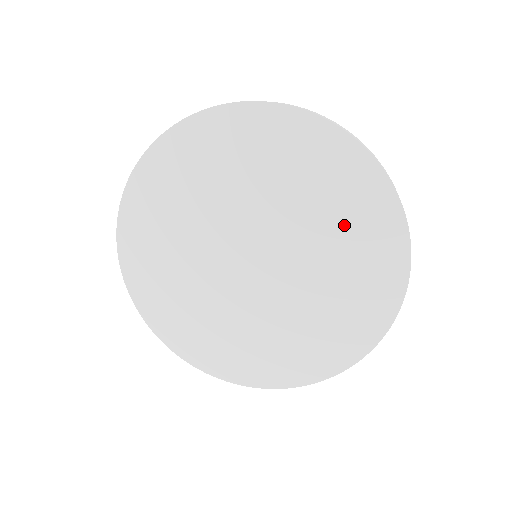
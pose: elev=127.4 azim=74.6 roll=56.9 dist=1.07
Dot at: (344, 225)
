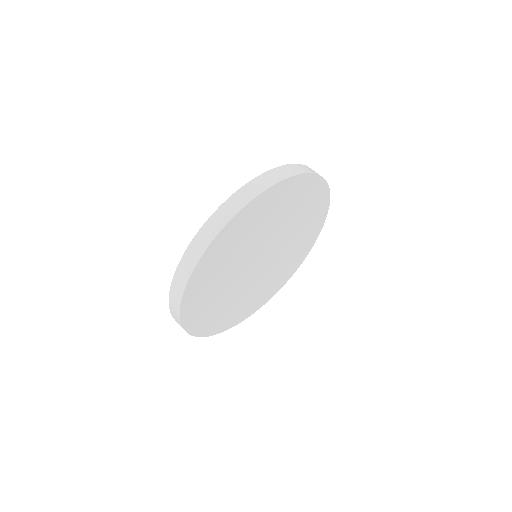
Dot at: (299, 208)
